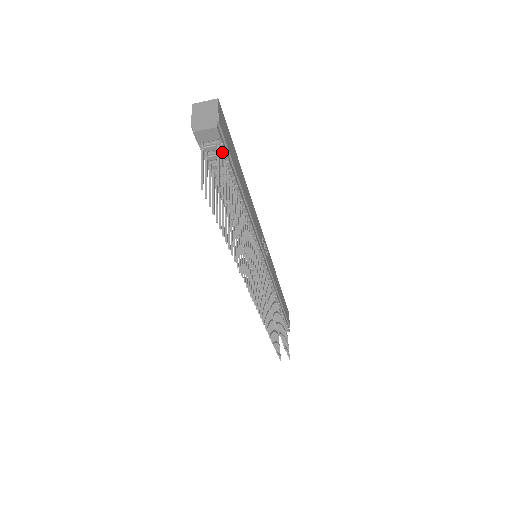
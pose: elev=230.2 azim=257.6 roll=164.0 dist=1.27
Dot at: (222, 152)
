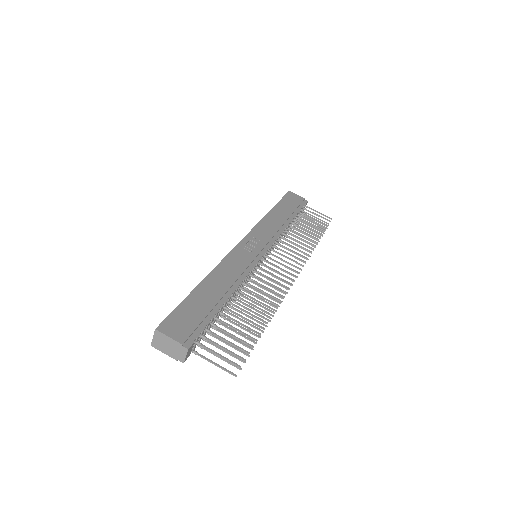
Dot at: (202, 337)
